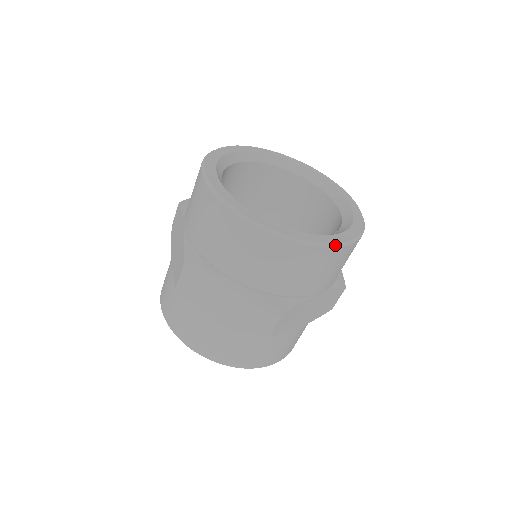
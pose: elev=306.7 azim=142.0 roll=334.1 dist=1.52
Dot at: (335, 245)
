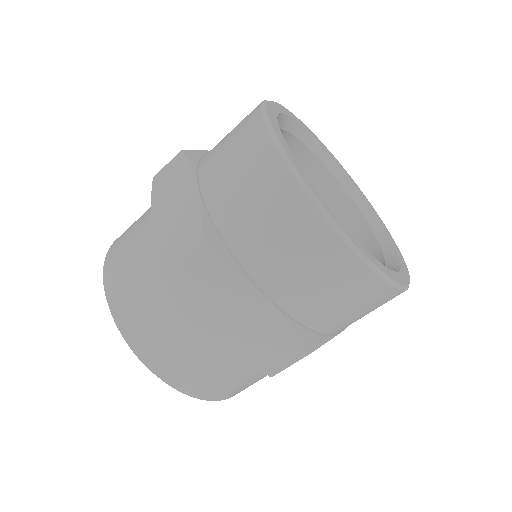
Dot at: (403, 287)
